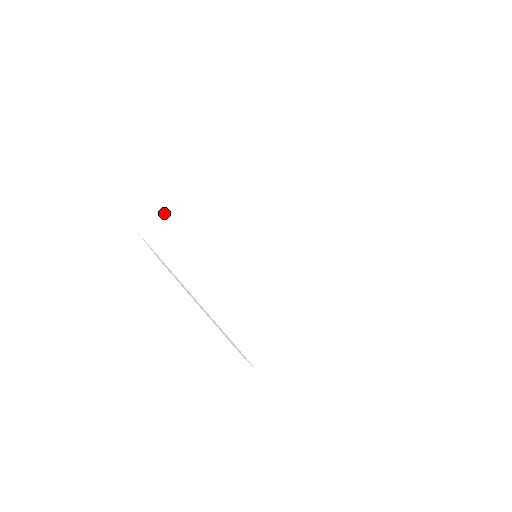
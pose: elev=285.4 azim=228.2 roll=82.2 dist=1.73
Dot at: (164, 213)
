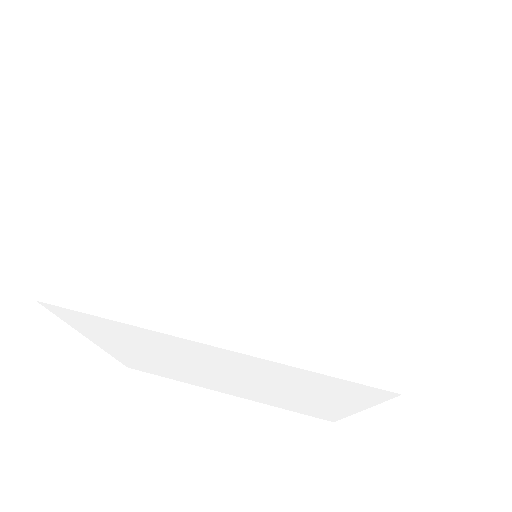
Dot at: (204, 58)
